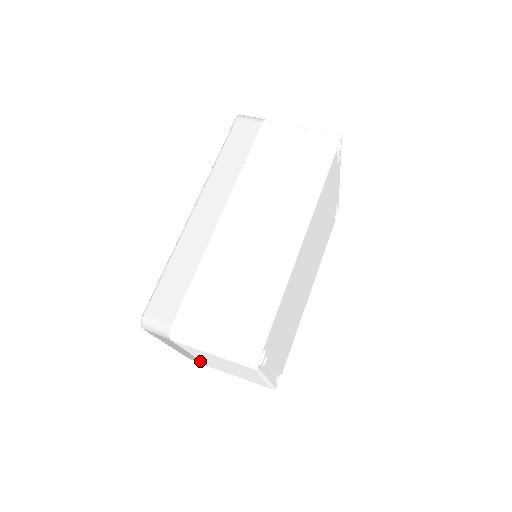
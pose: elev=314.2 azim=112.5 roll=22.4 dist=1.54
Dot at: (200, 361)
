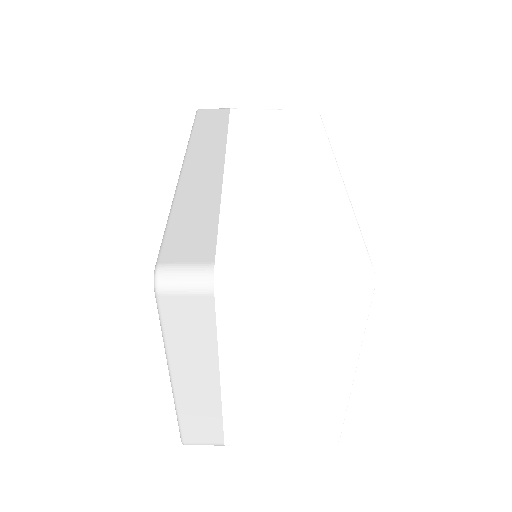
Dot at: (216, 421)
